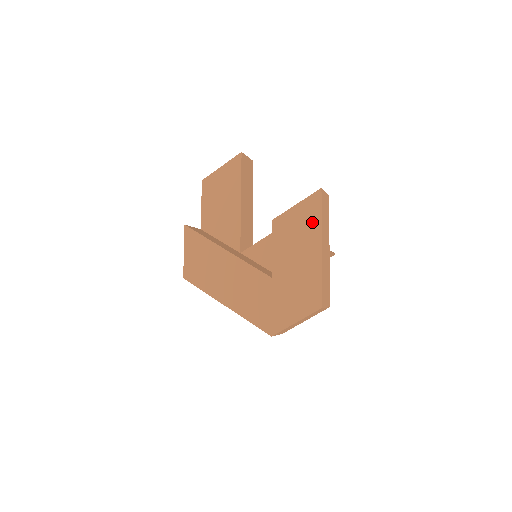
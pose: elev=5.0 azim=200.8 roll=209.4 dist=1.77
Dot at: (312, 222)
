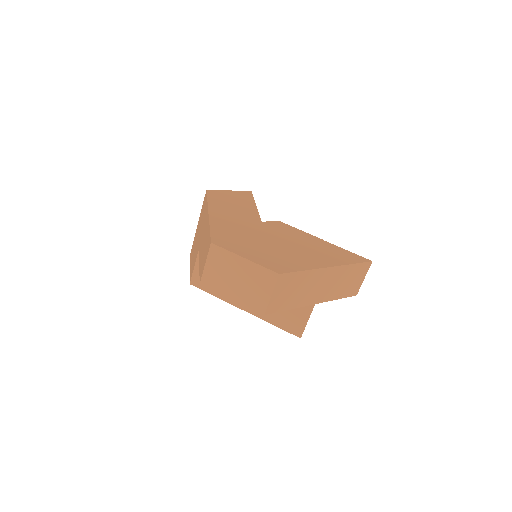
Dot at: (342, 259)
